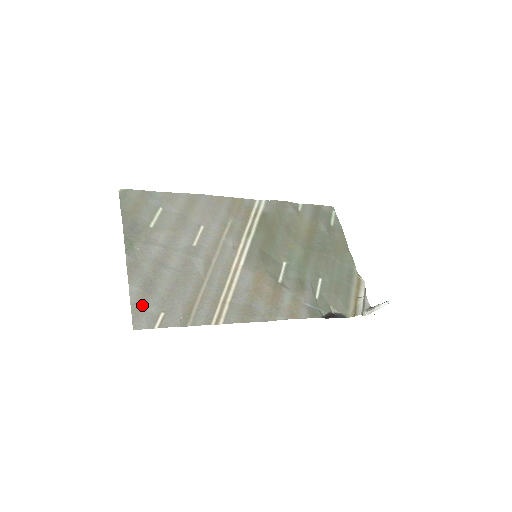
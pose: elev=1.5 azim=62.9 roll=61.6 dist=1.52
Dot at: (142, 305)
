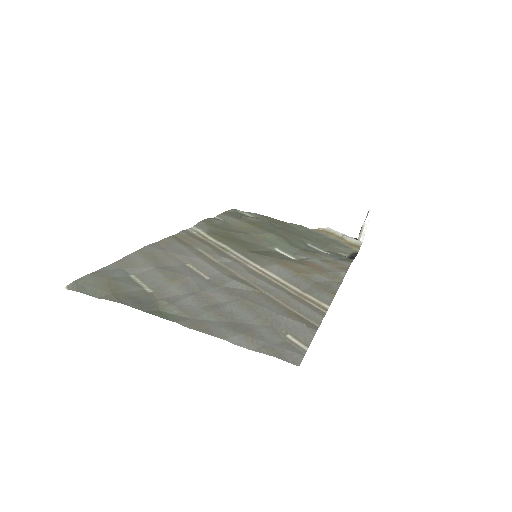
Dot at: (265, 343)
